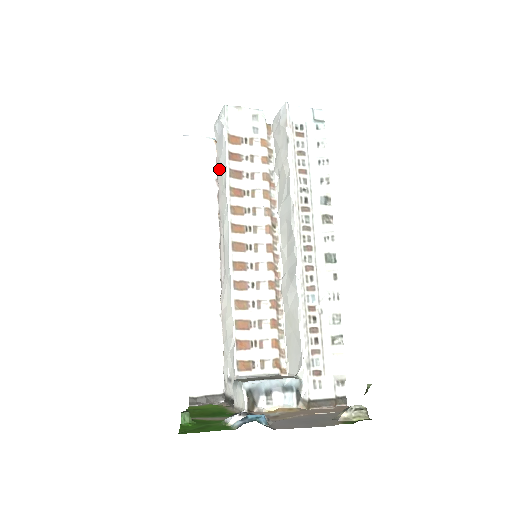
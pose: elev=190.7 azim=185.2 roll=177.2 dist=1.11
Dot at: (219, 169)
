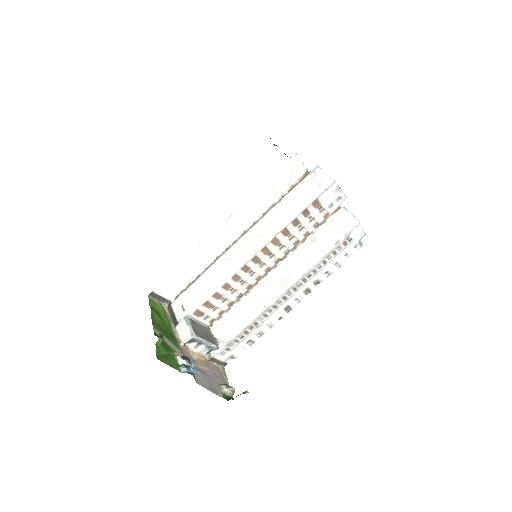
Dot at: (291, 199)
